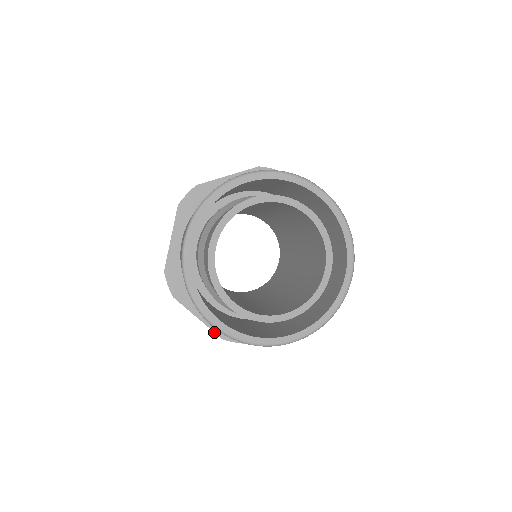
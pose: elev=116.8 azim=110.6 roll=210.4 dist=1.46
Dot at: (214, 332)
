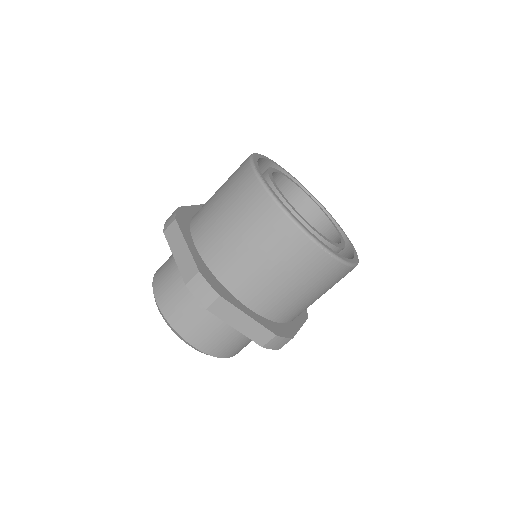
Dot at: (267, 329)
